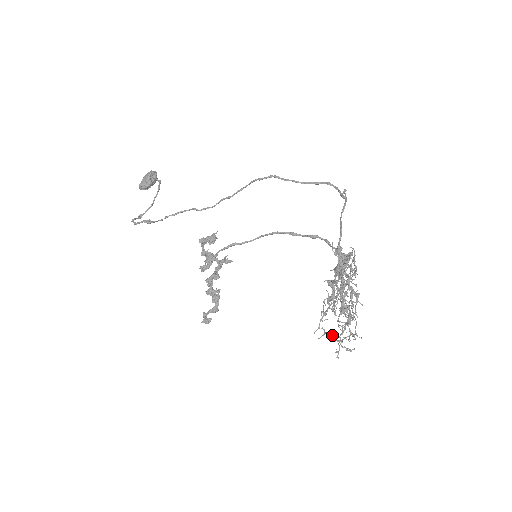
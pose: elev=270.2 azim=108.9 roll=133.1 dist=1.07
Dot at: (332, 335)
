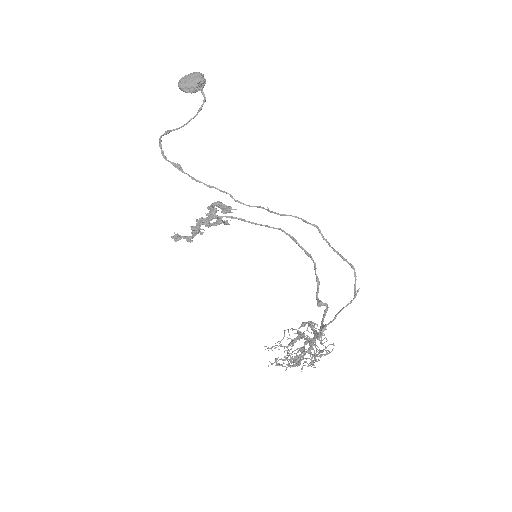
Dot at: (276, 360)
